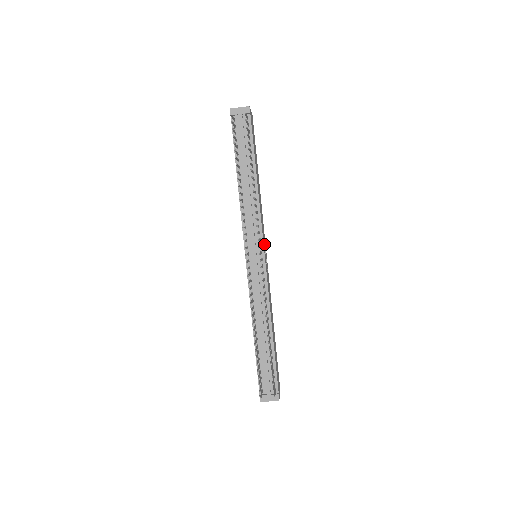
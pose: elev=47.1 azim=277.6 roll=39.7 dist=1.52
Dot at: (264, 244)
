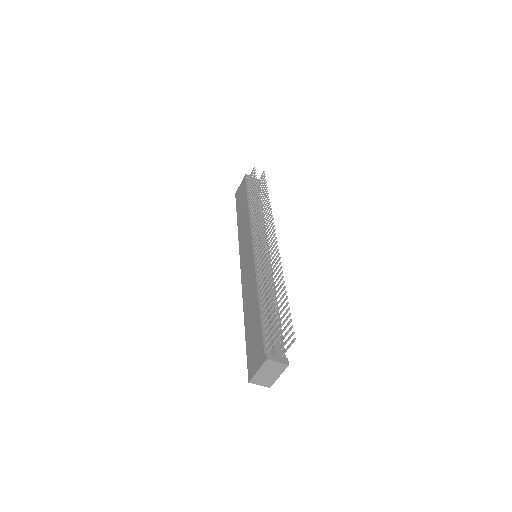
Dot at: occluded
